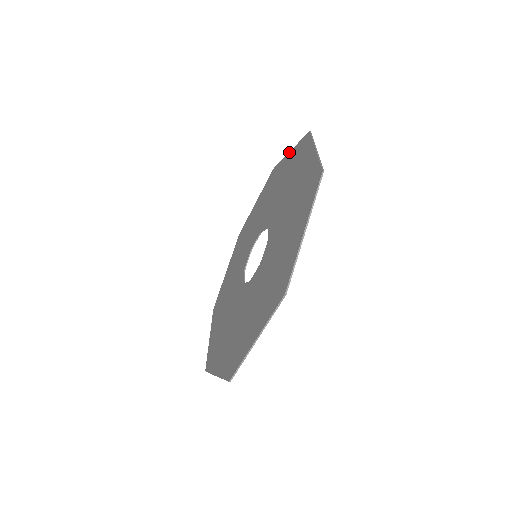
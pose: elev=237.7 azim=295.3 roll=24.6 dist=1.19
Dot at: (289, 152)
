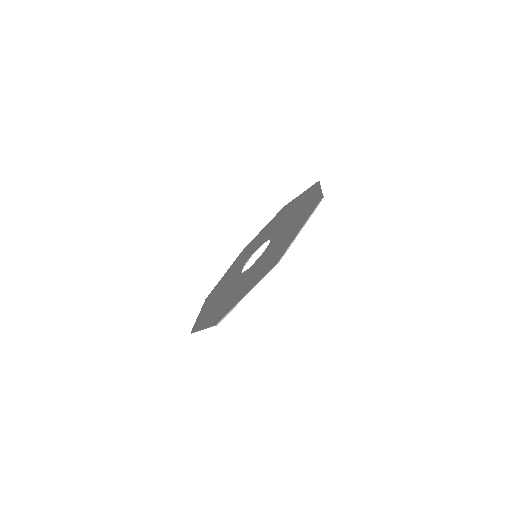
Dot at: (299, 195)
